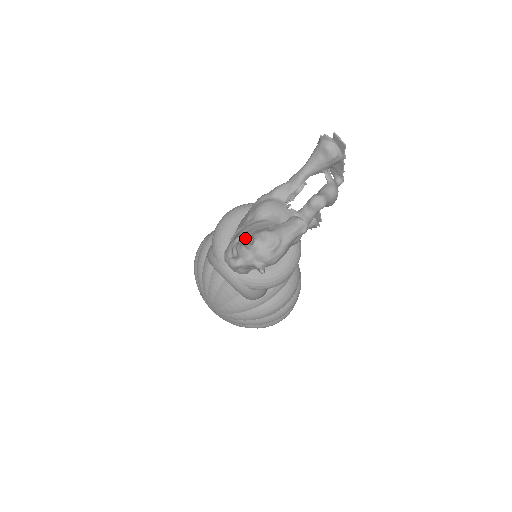
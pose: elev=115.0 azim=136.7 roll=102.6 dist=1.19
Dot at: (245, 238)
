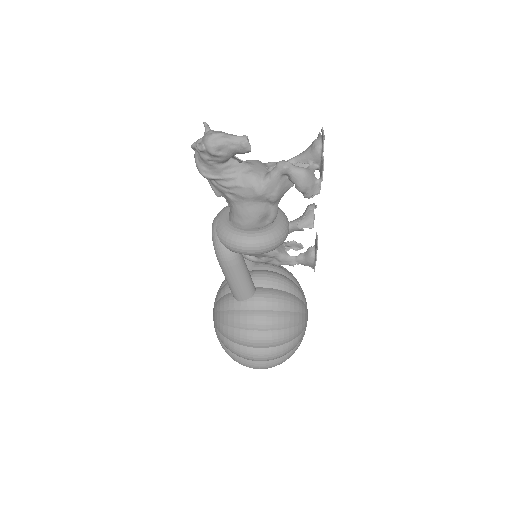
Dot at: (205, 124)
